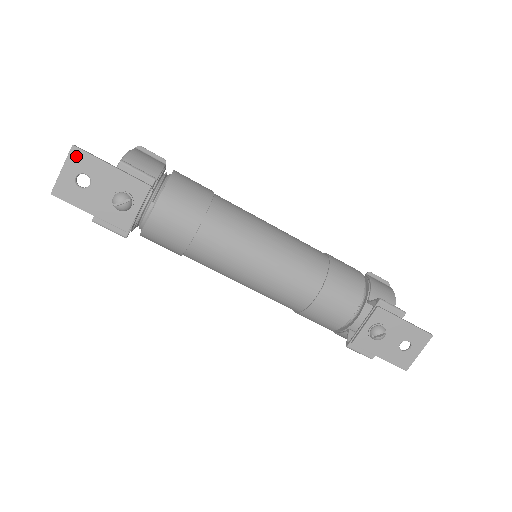
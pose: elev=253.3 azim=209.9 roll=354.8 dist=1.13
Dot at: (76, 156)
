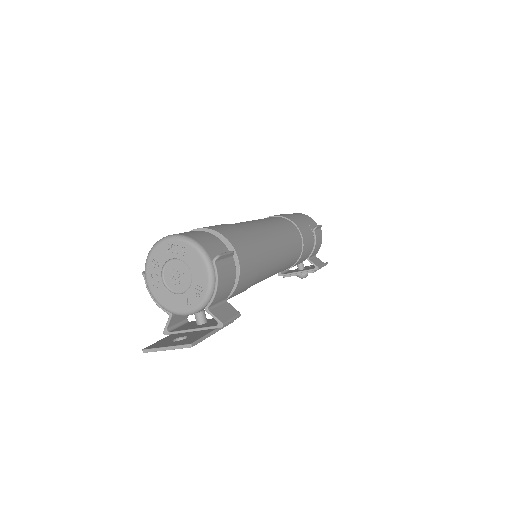
Dot at: (188, 346)
